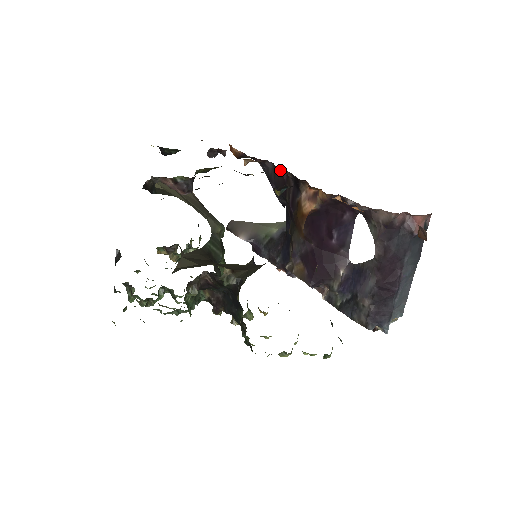
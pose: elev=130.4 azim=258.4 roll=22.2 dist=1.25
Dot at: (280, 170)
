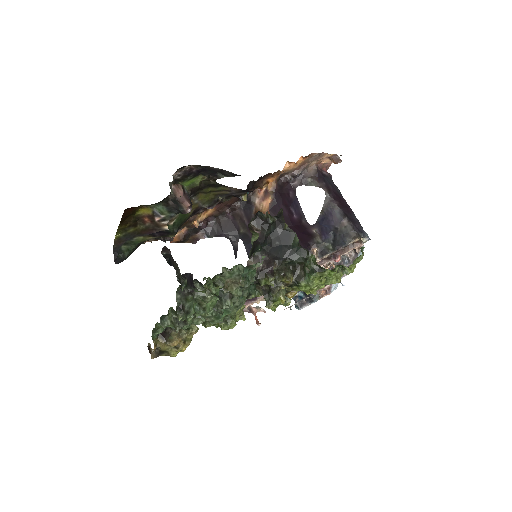
Dot at: (225, 216)
